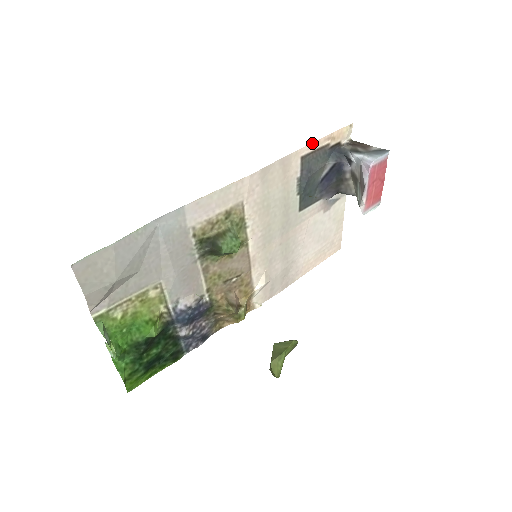
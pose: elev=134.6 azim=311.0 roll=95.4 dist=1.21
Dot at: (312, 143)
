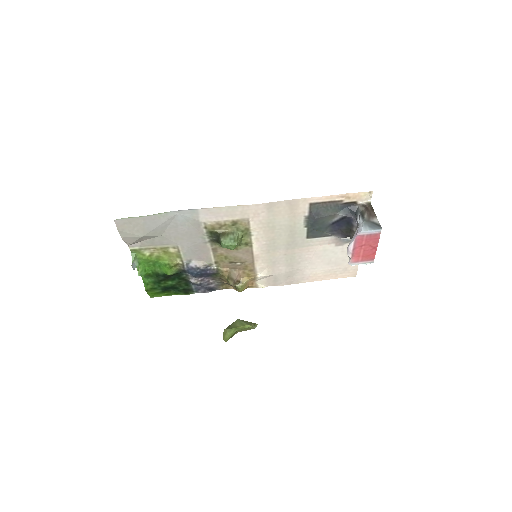
Dot at: (323, 196)
